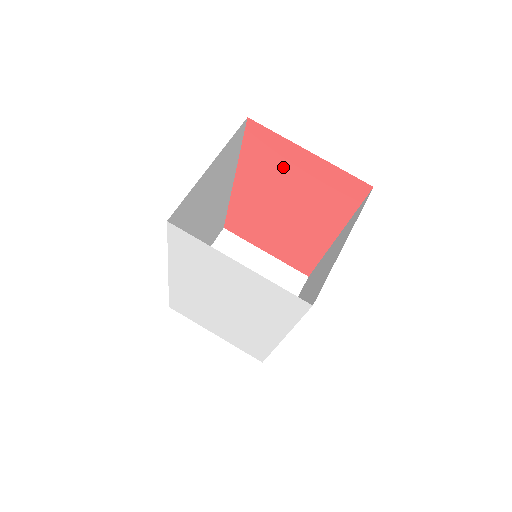
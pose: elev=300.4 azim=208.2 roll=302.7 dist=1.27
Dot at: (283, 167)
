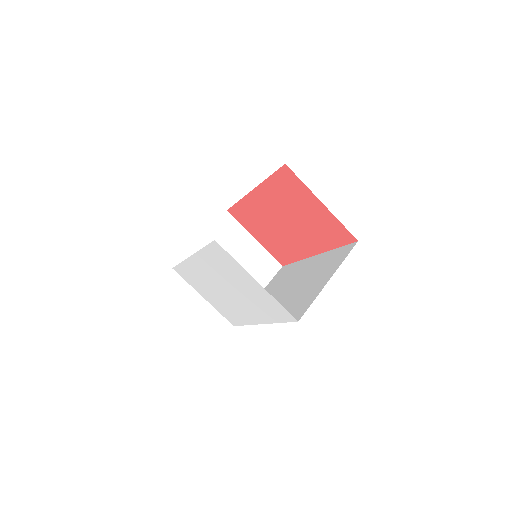
Dot at: (297, 201)
